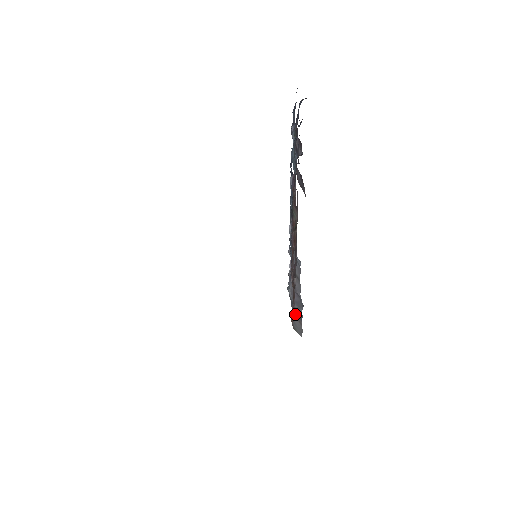
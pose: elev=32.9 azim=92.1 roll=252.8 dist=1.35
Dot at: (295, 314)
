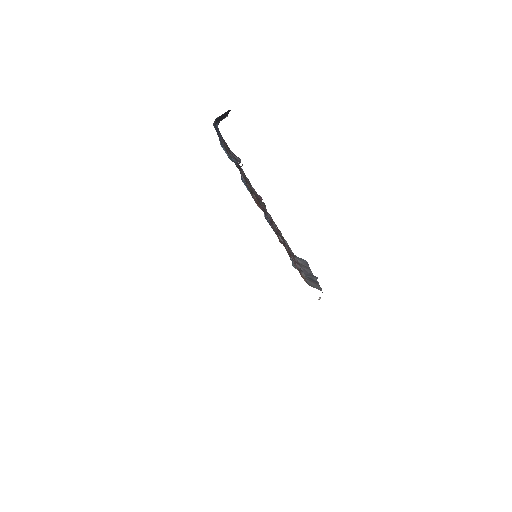
Dot at: (308, 279)
